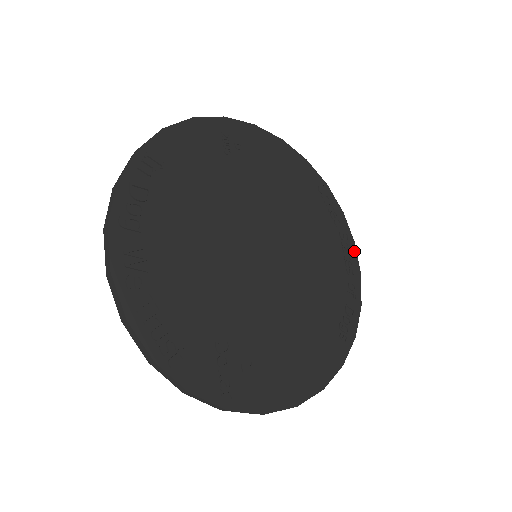
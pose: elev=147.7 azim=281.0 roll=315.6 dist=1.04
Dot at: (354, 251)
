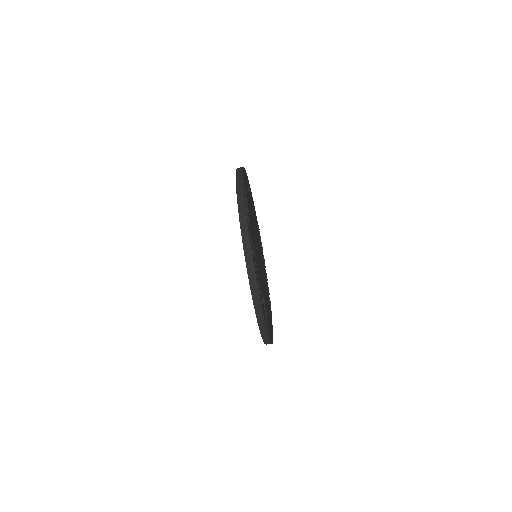
Dot at: occluded
